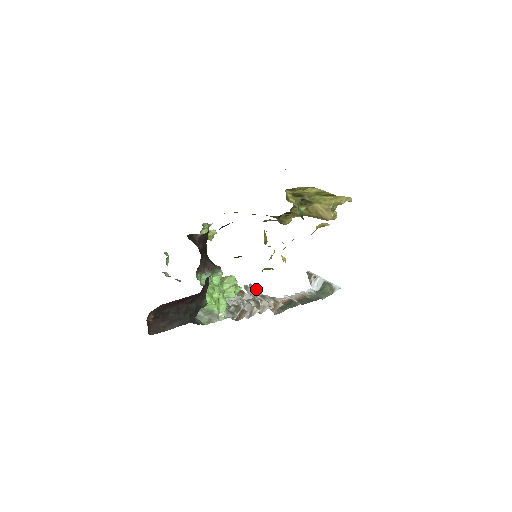
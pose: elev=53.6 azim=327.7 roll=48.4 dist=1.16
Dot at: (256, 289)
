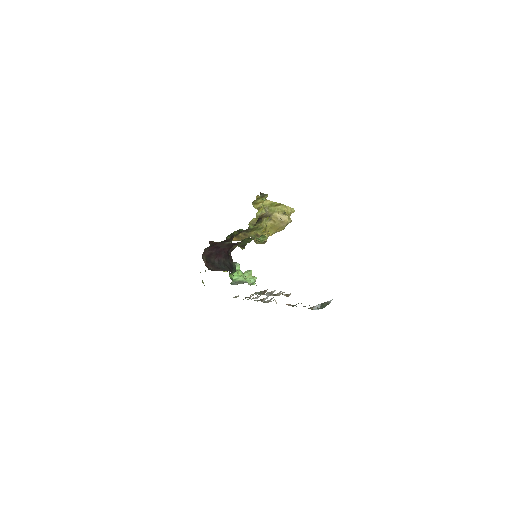
Dot at: (271, 301)
